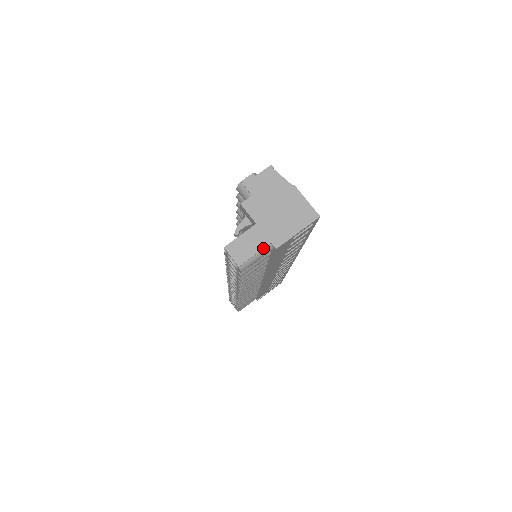
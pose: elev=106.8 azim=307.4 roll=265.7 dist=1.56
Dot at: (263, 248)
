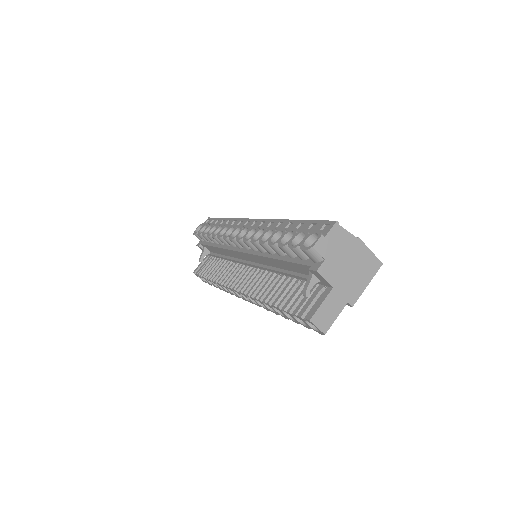
Dot at: occluded
